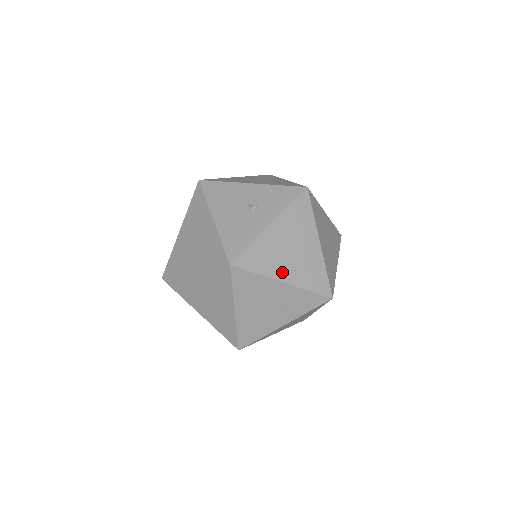
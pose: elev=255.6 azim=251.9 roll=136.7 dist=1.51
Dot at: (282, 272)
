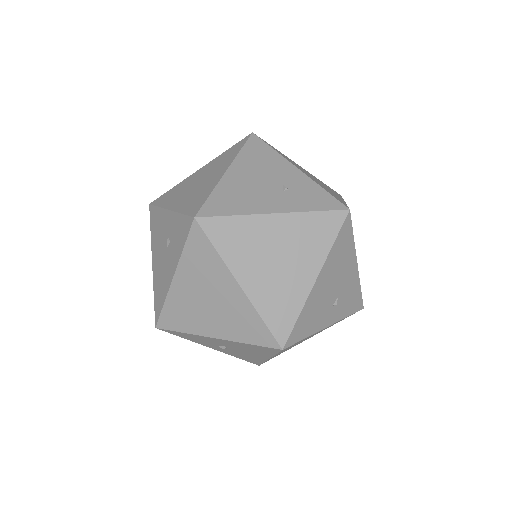
Dot at: (299, 168)
